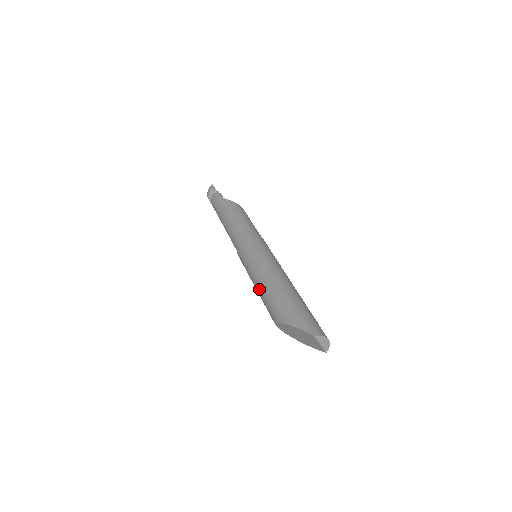
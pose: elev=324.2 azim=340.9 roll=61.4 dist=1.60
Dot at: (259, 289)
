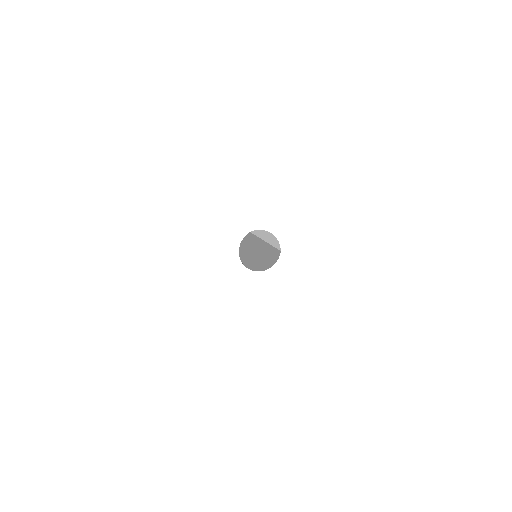
Dot at: occluded
